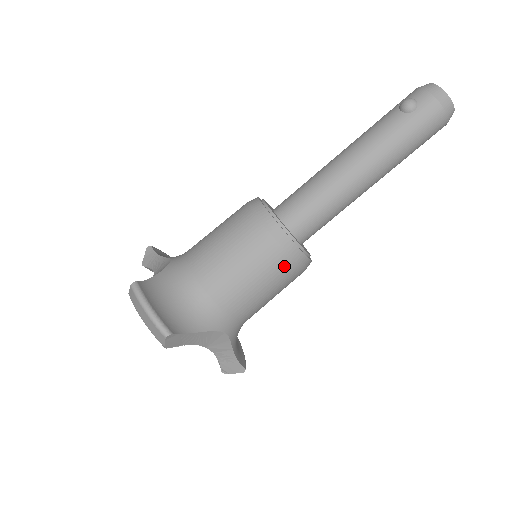
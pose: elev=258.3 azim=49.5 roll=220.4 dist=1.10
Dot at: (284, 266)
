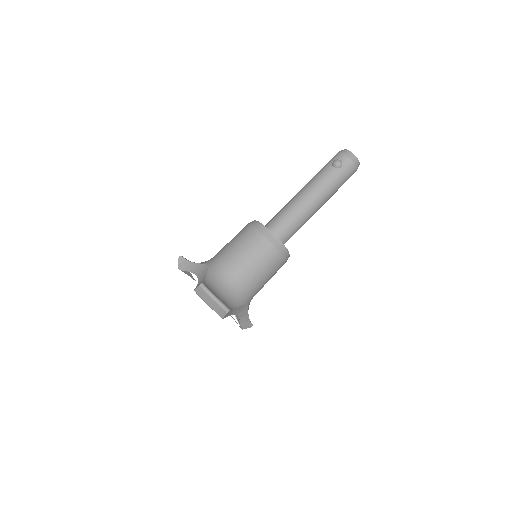
Dot at: (279, 261)
